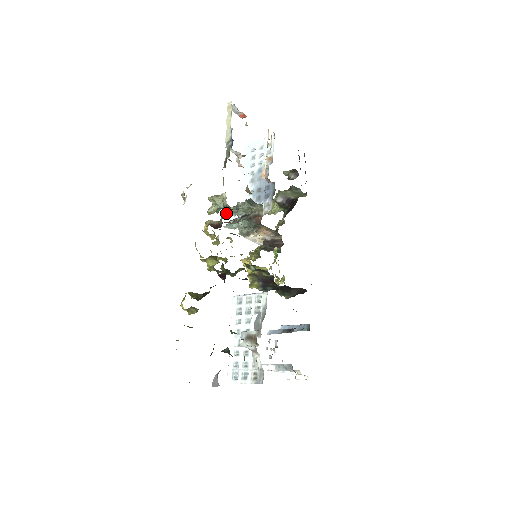
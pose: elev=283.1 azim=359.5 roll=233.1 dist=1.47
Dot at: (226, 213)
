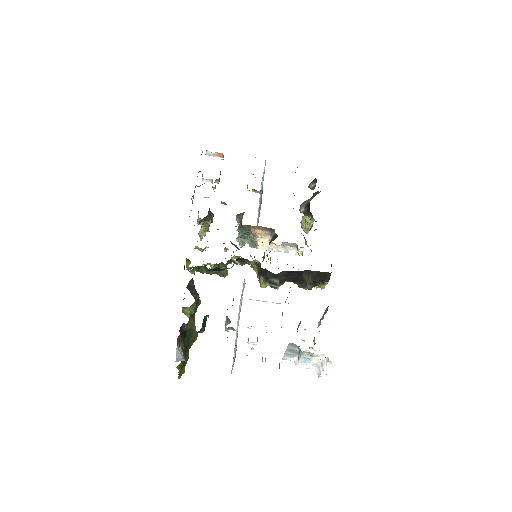
Dot at: occluded
